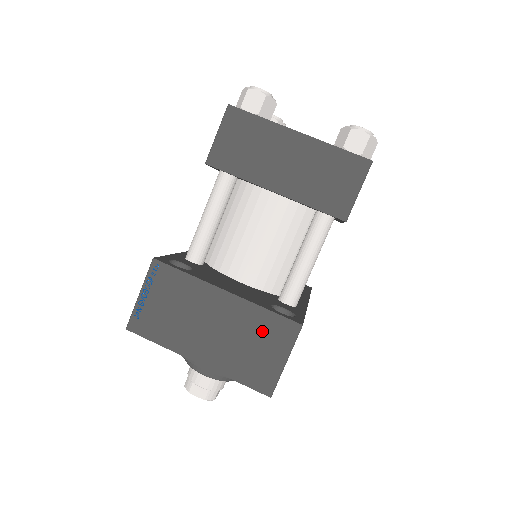
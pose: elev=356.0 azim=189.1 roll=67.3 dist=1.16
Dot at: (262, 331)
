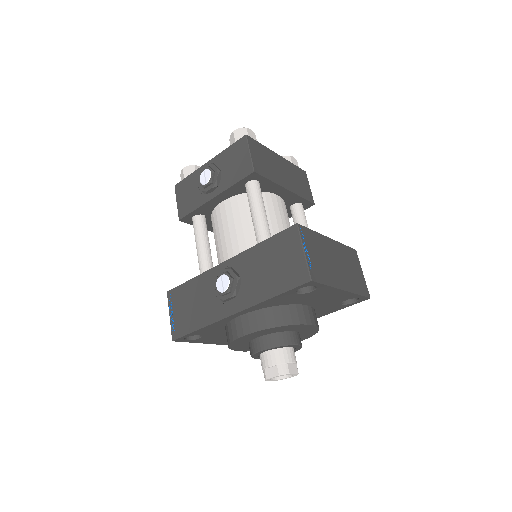
Dot at: (350, 259)
